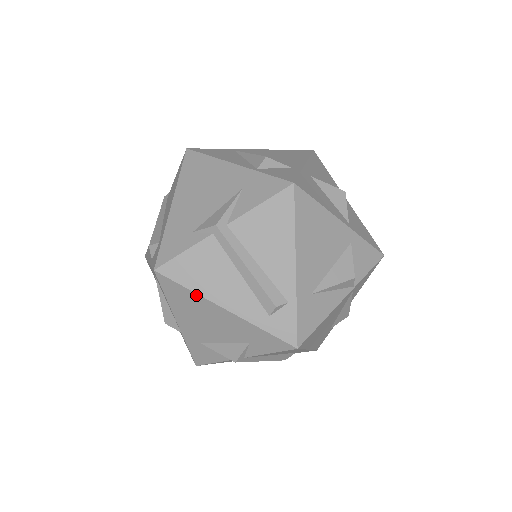
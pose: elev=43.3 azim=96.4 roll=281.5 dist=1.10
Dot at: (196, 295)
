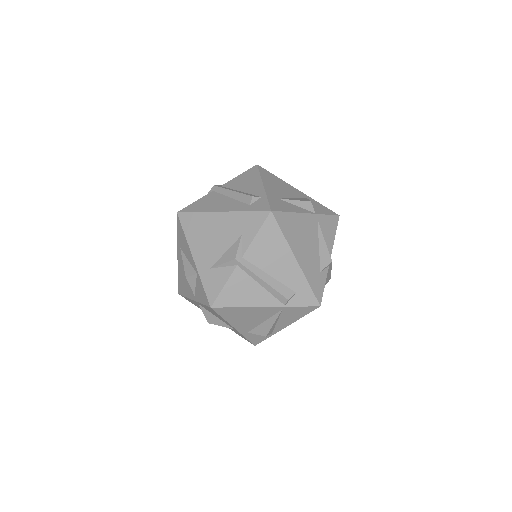
Dot at: (203, 214)
